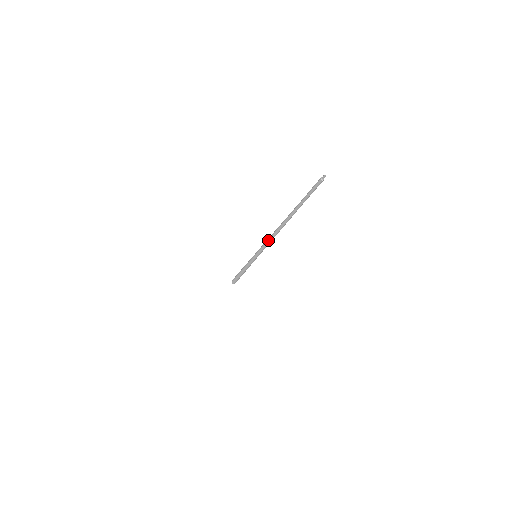
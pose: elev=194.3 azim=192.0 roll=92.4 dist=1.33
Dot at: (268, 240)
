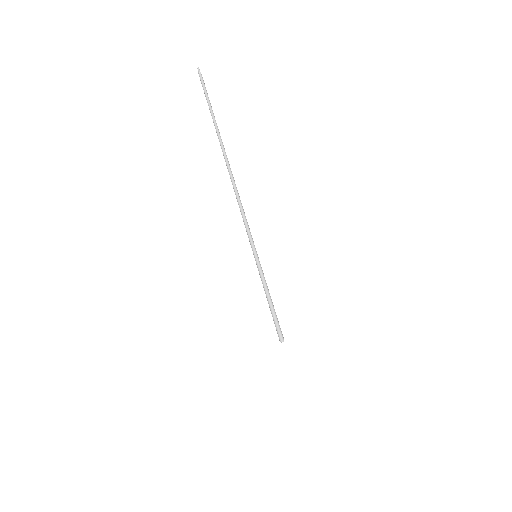
Dot at: (240, 210)
